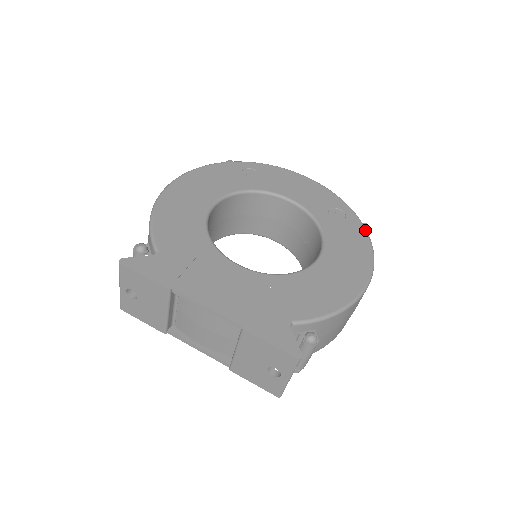
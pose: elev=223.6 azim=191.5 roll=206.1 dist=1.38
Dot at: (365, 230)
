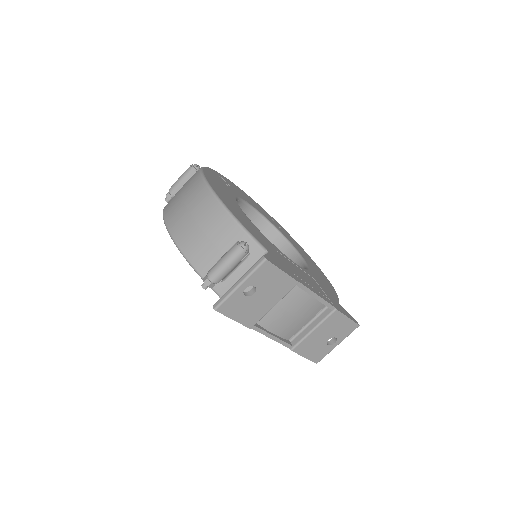
Dot at: occluded
